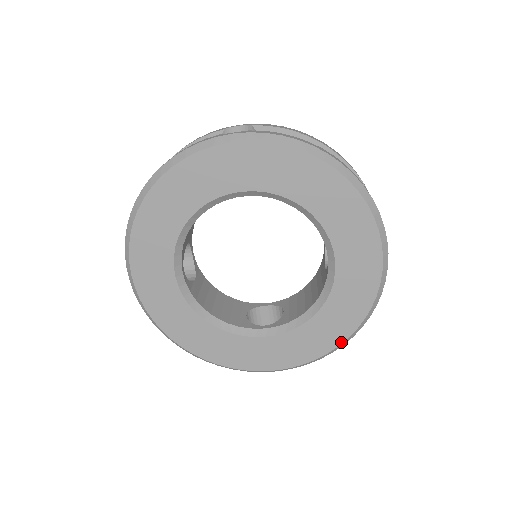
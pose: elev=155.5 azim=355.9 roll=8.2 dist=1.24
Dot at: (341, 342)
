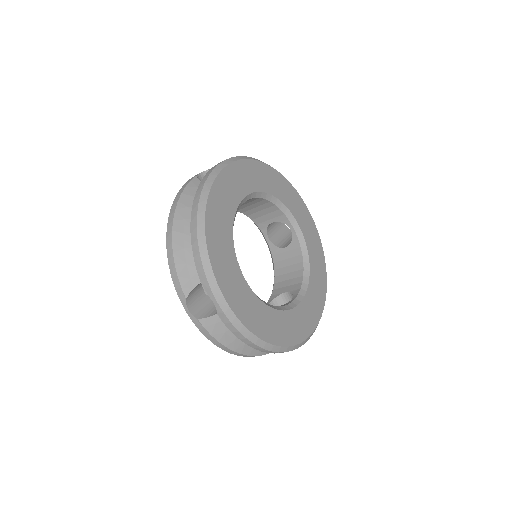
Dot at: (270, 342)
